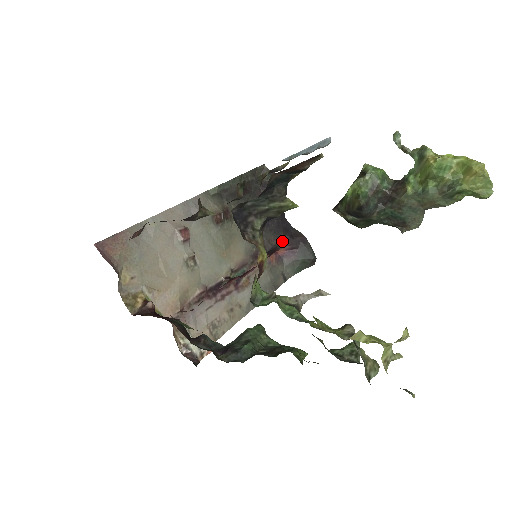
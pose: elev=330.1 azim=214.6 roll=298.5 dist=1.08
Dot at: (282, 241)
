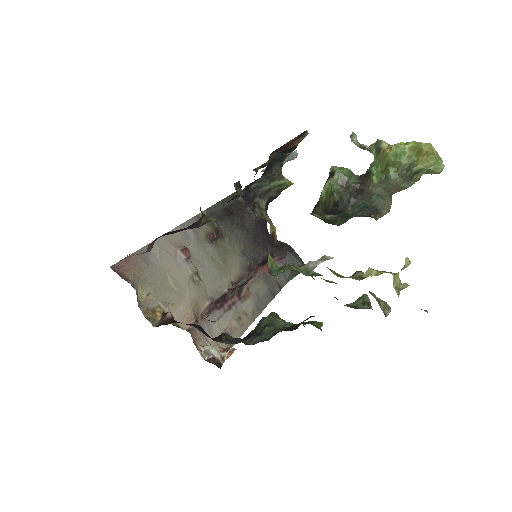
Dot at: (271, 253)
